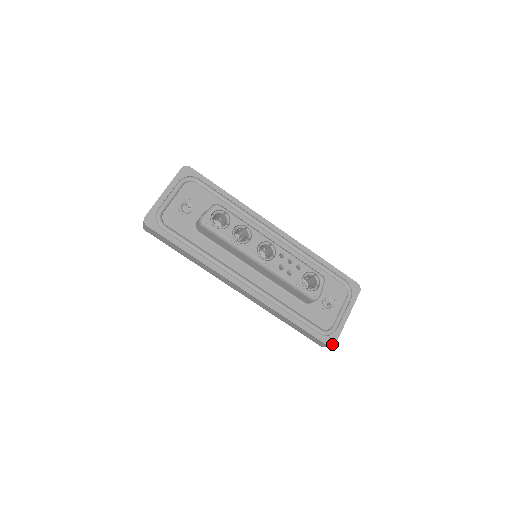
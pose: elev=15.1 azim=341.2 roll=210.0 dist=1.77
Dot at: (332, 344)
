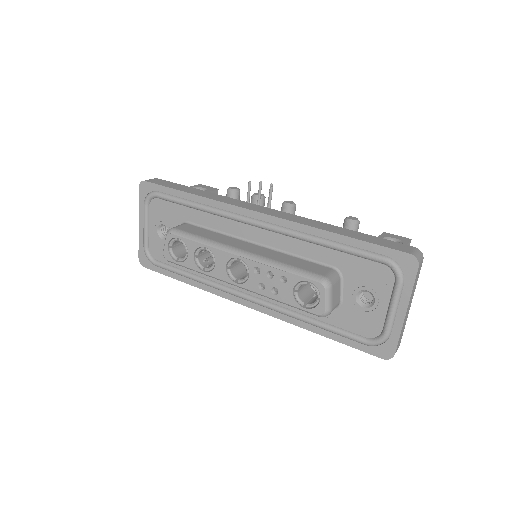
Dot at: (388, 356)
